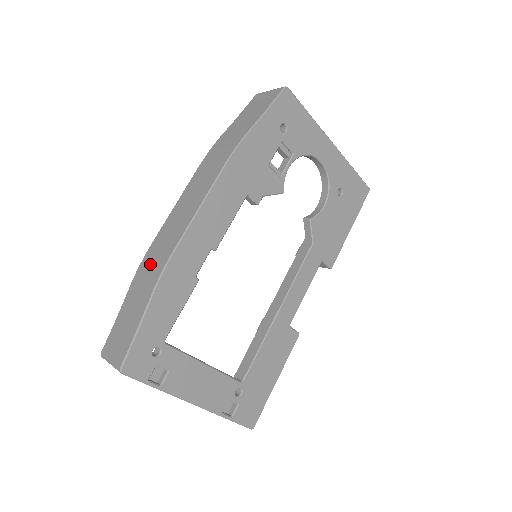
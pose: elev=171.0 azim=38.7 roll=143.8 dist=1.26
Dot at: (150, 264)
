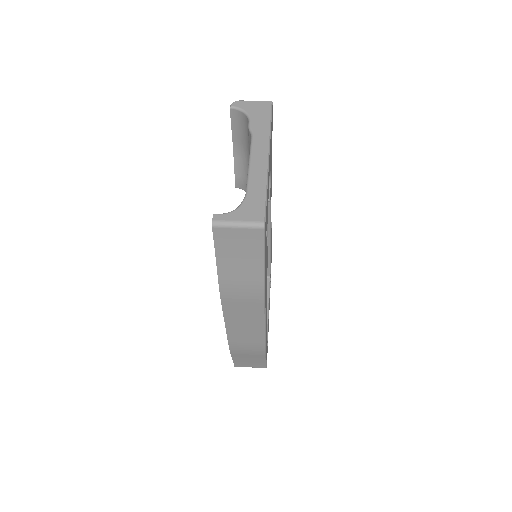
Dot at: (244, 349)
